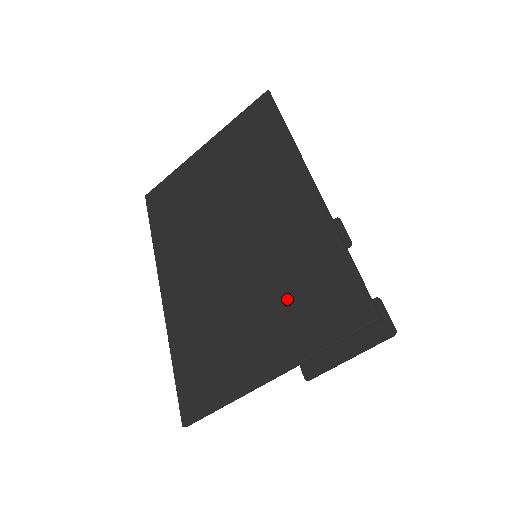
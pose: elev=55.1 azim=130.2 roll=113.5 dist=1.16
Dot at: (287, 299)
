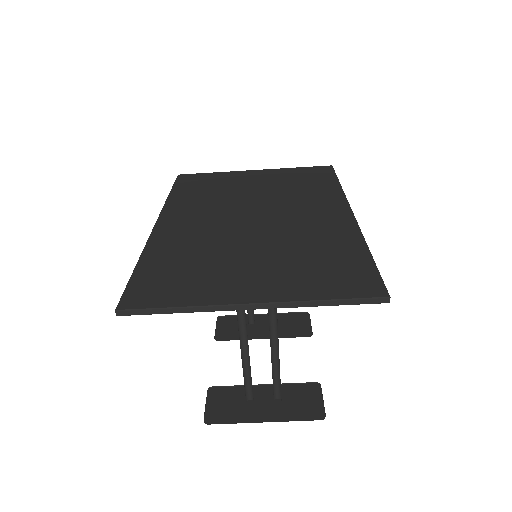
Dot at: (297, 263)
